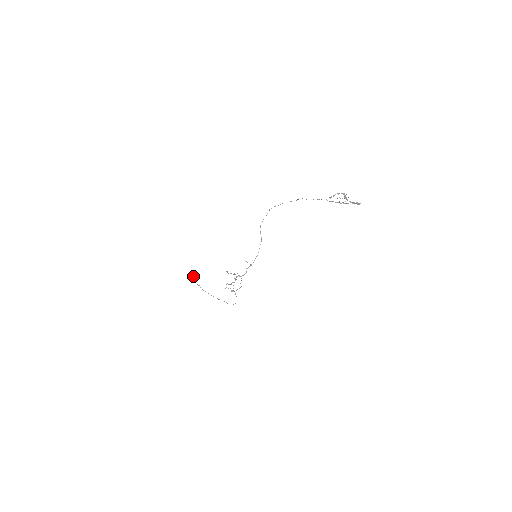
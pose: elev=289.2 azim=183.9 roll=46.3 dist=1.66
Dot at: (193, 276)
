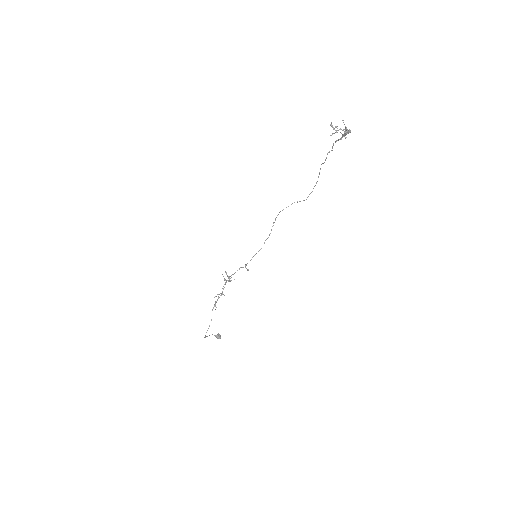
Dot at: occluded
